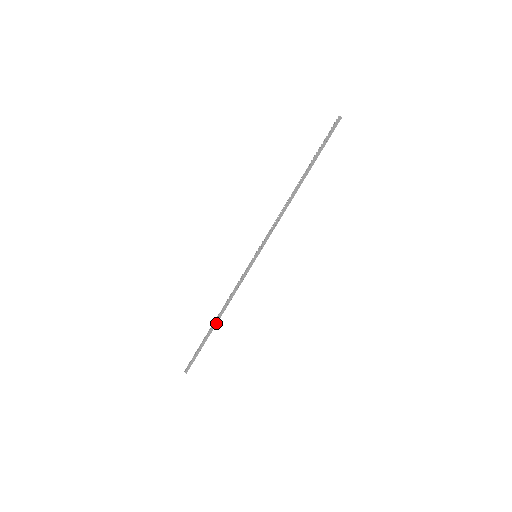
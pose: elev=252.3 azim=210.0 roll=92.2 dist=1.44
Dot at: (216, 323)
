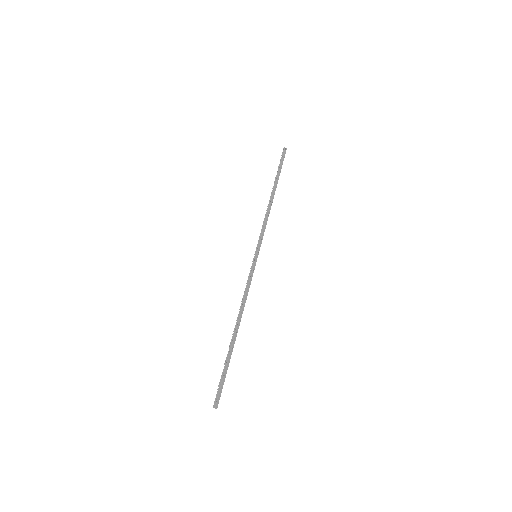
Dot at: (236, 334)
